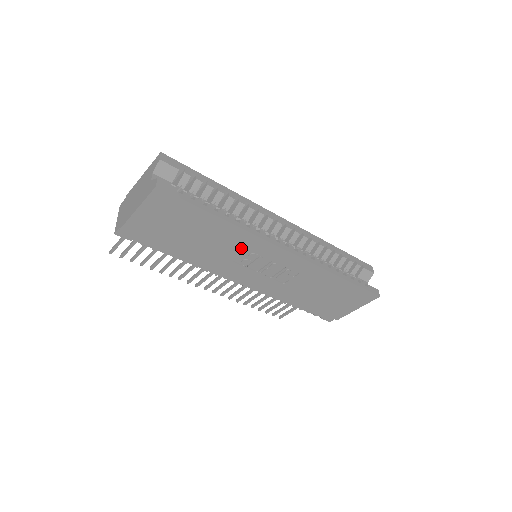
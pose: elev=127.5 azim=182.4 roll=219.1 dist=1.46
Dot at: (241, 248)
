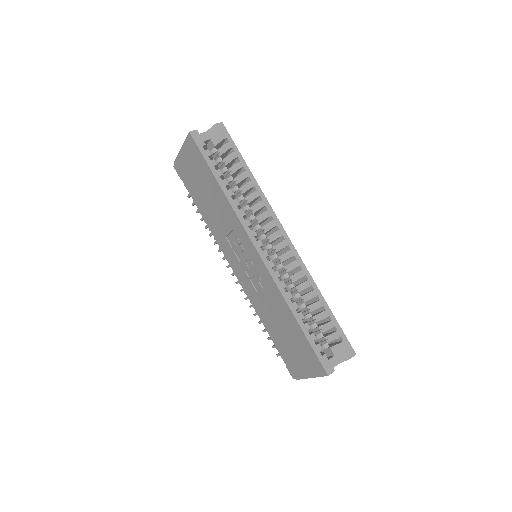
Dot at: (231, 226)
